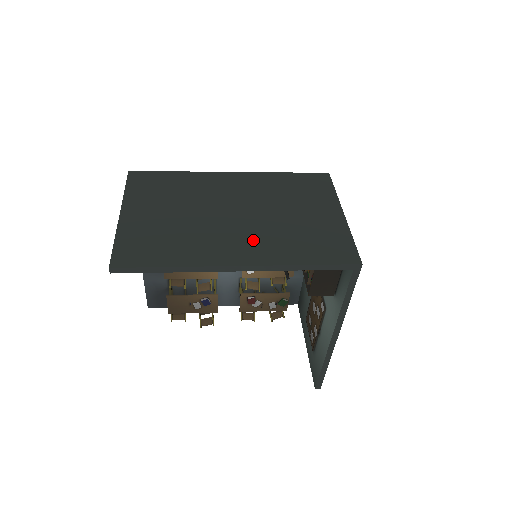
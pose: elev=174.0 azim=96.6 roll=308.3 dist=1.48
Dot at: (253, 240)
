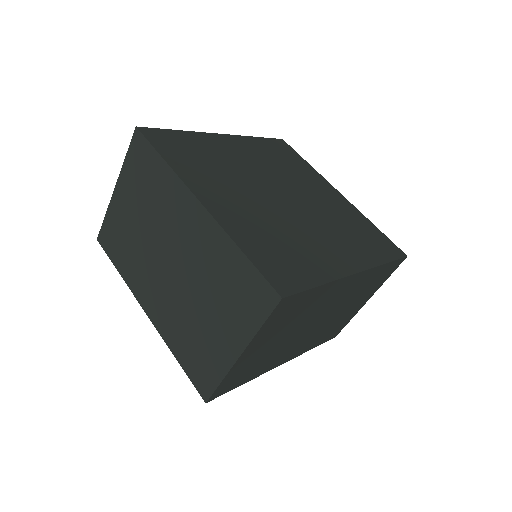
Dot at: (164, 302)
